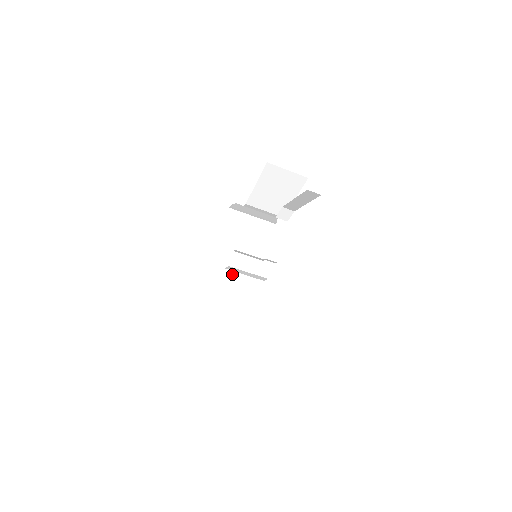
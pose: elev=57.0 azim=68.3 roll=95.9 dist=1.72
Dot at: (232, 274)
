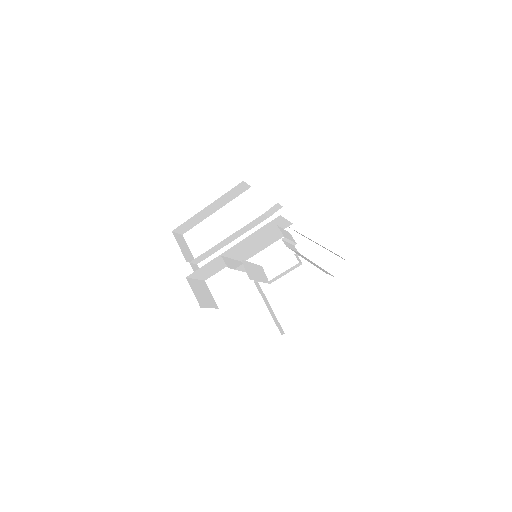
Dot at: occluded
